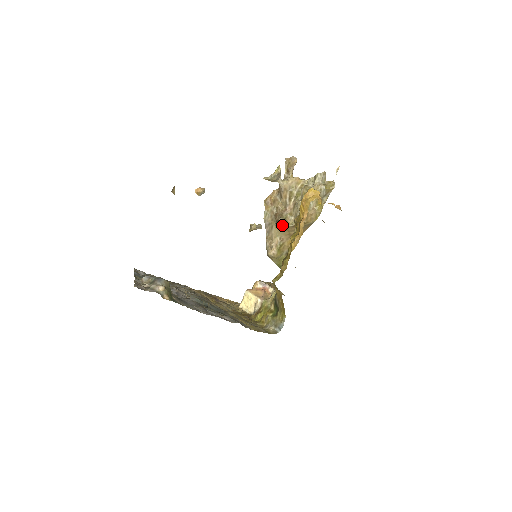
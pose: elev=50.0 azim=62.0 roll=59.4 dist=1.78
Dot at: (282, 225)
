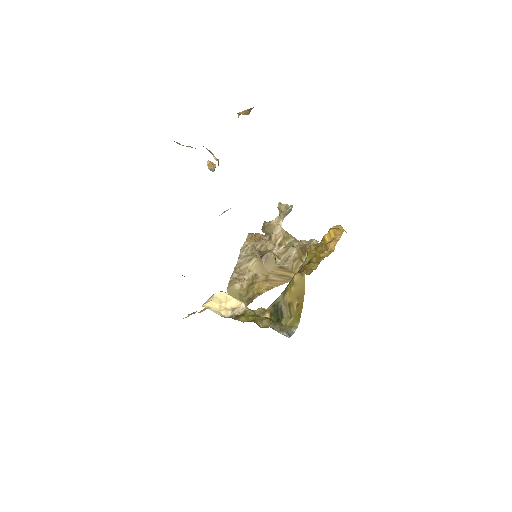
Dot at: (270, 259)
